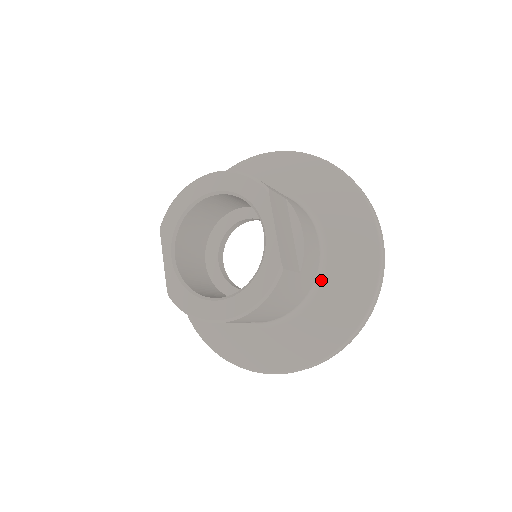
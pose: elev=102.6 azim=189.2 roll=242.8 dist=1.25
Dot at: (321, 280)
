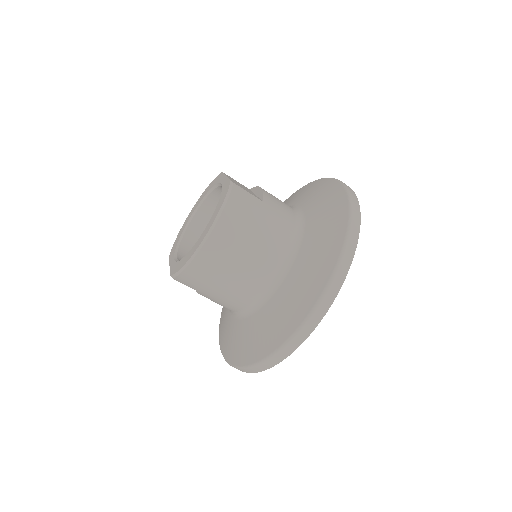
Dot at: (303, 225)
